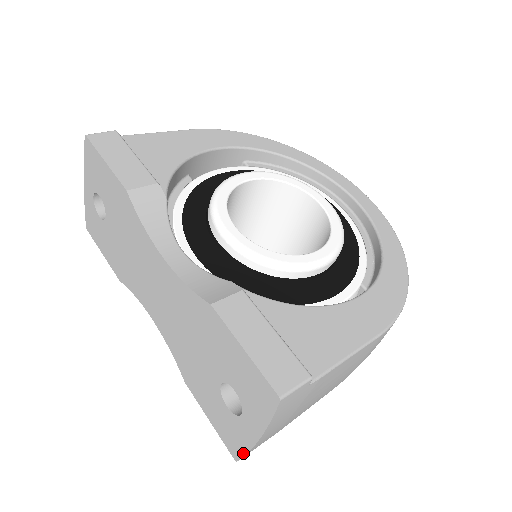
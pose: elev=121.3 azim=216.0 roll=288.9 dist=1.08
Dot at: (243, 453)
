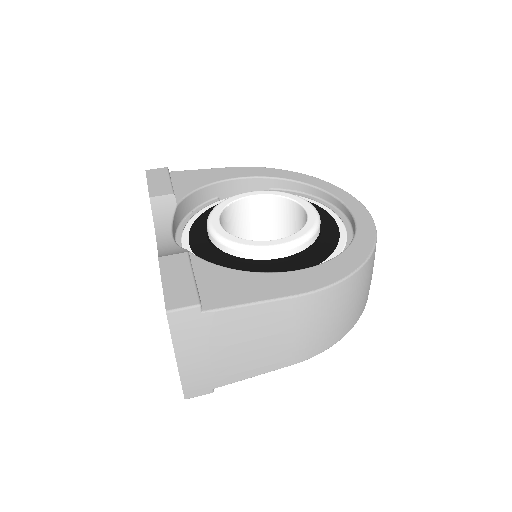
Dot at: occluded
